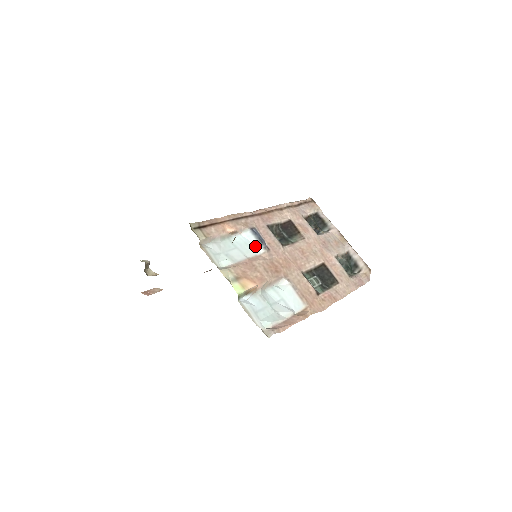
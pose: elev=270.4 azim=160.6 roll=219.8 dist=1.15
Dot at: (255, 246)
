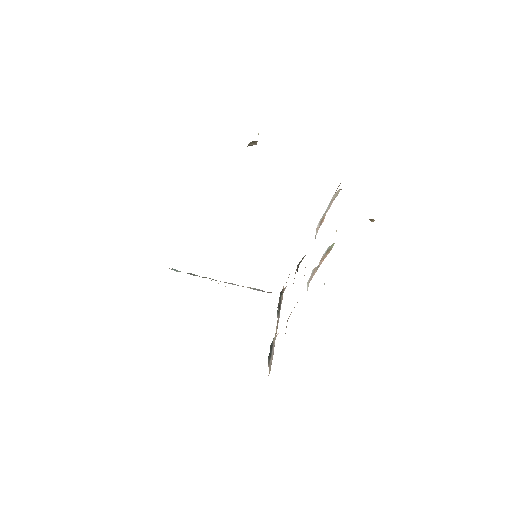
Dot at: occluded
